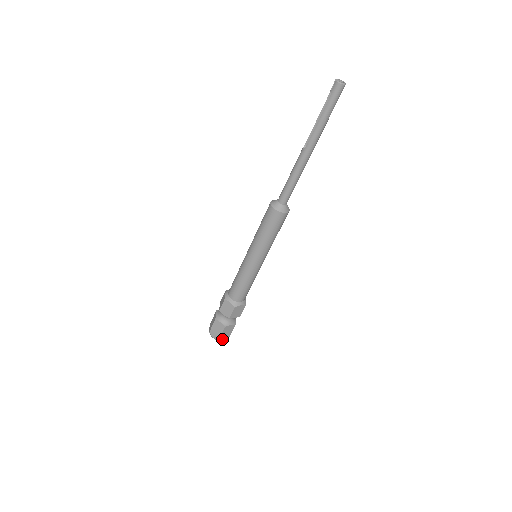
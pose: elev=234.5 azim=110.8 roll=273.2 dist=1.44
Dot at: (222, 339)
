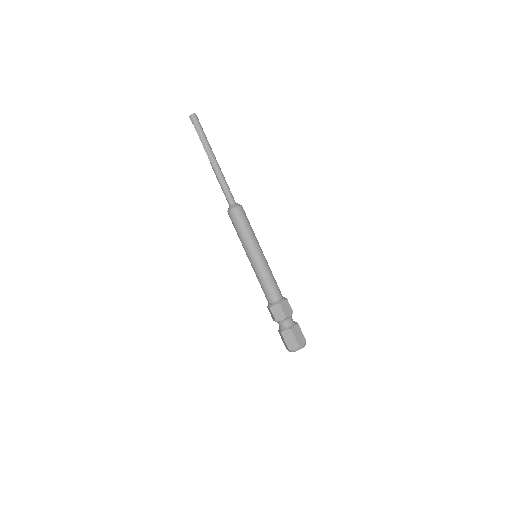
Dot at: (302, 345)
